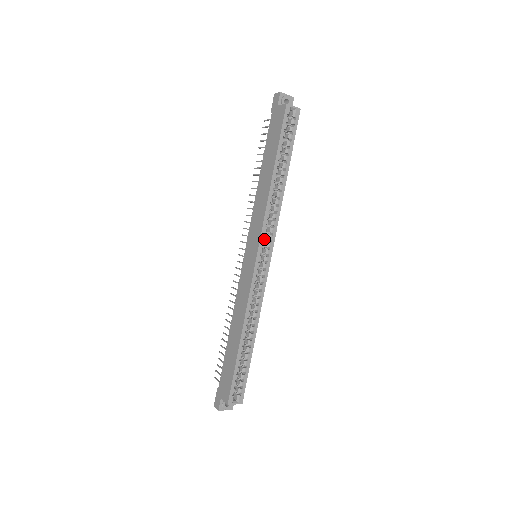
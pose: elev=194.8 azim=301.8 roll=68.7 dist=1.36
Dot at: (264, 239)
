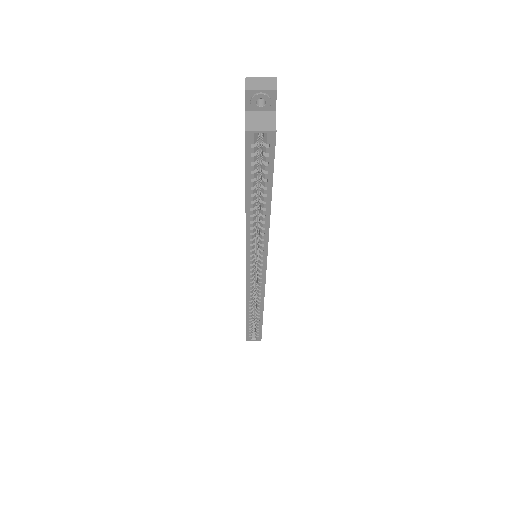
Dot at: occluded
